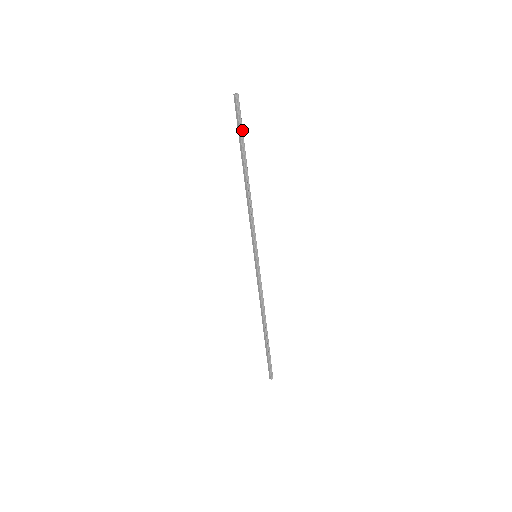
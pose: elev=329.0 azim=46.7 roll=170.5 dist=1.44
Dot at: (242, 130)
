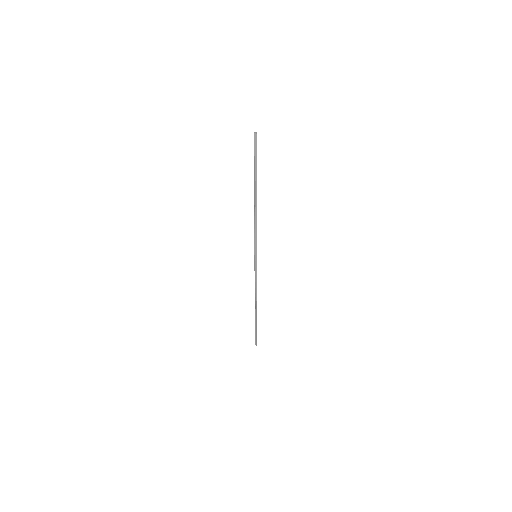
Dot at: (256, 162)
